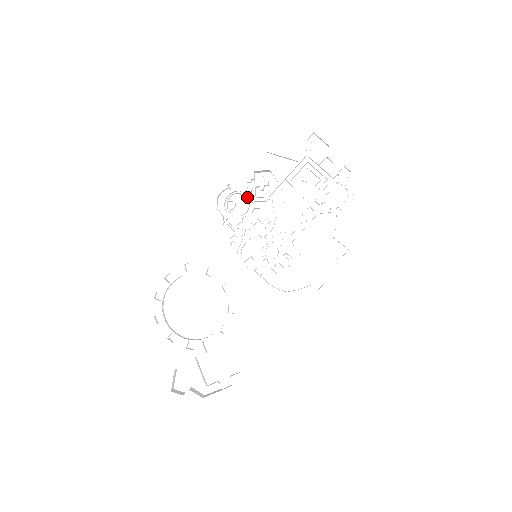
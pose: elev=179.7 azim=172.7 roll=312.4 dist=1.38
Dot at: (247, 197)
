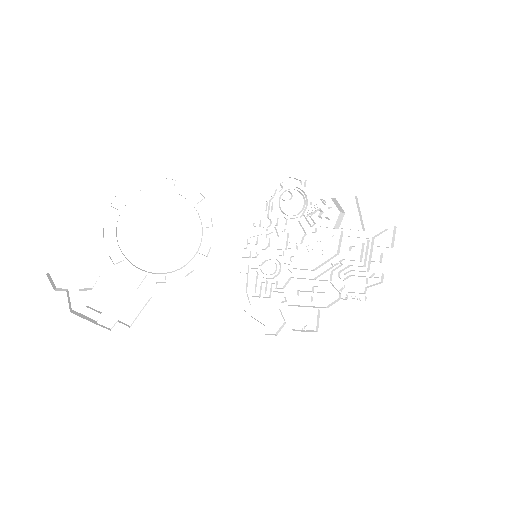
Dot at: (304, 206)
